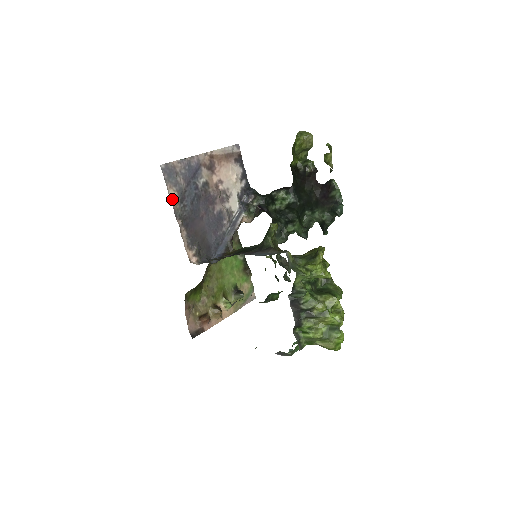
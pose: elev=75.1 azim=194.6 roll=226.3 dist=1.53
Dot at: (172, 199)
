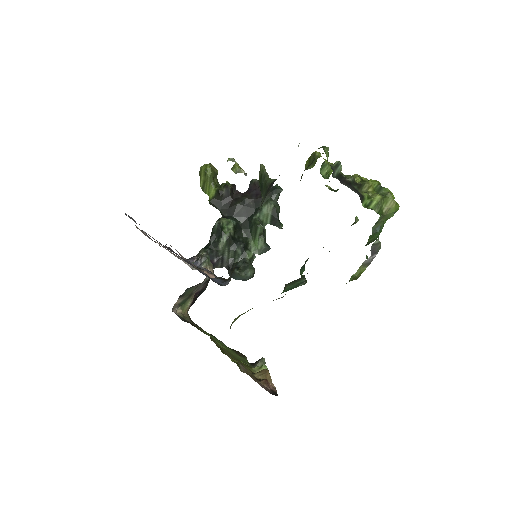
Dot at: occluded
